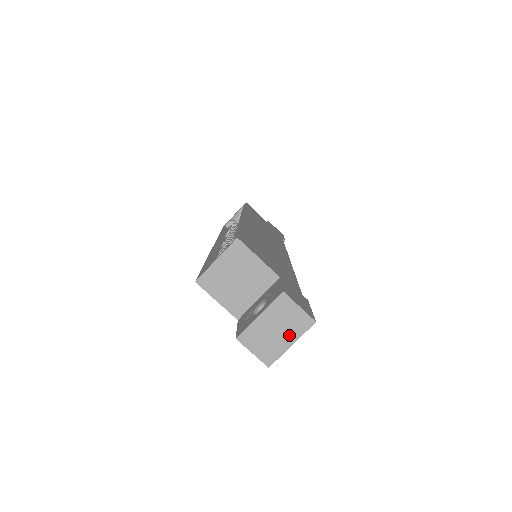
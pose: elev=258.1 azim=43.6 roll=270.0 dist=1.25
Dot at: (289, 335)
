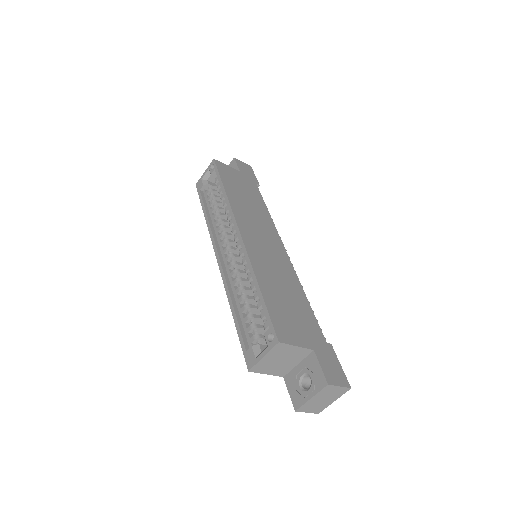
Dot at: (332, 399)
